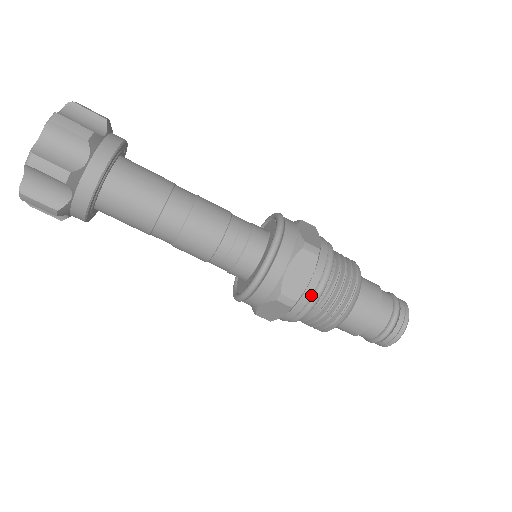
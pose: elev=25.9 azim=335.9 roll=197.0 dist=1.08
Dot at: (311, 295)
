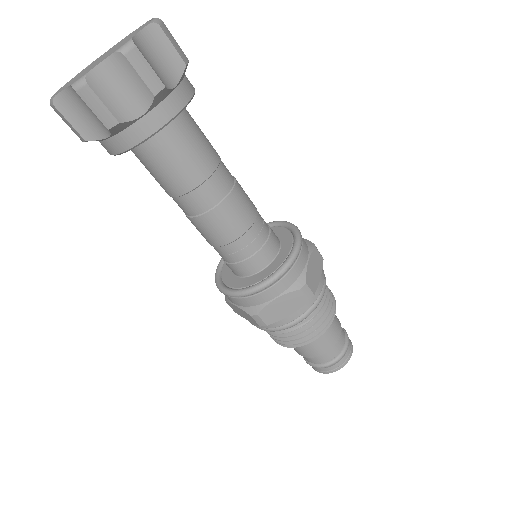
Dot at: (282, 325)
